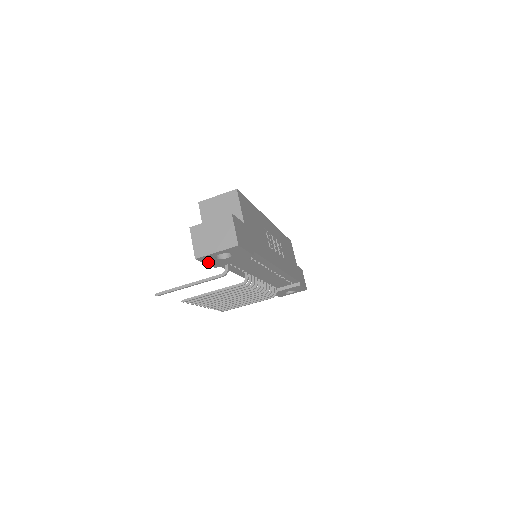
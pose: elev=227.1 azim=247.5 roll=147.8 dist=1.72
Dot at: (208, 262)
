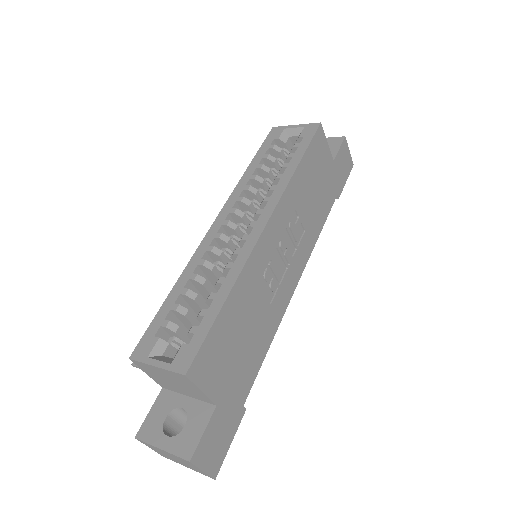
Dot at: occluded
